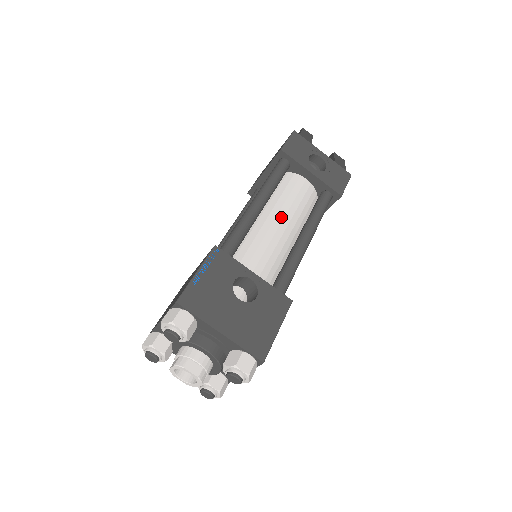
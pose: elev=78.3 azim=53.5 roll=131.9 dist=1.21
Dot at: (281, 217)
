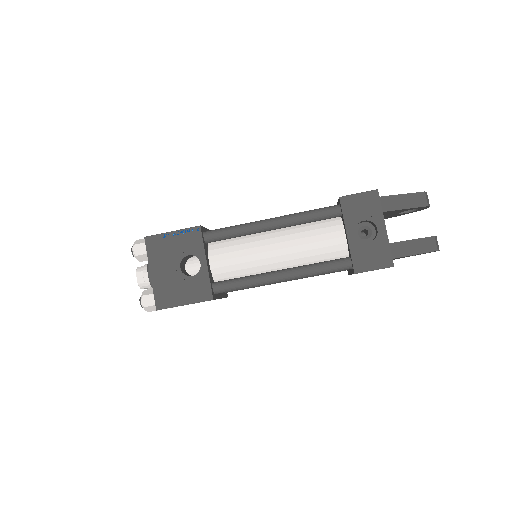
Dot at: (282, 246)
